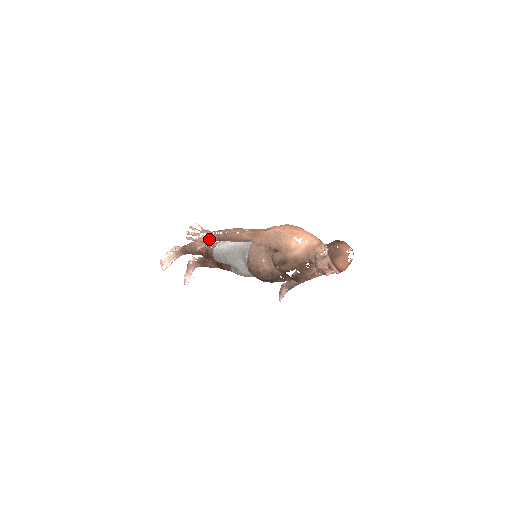
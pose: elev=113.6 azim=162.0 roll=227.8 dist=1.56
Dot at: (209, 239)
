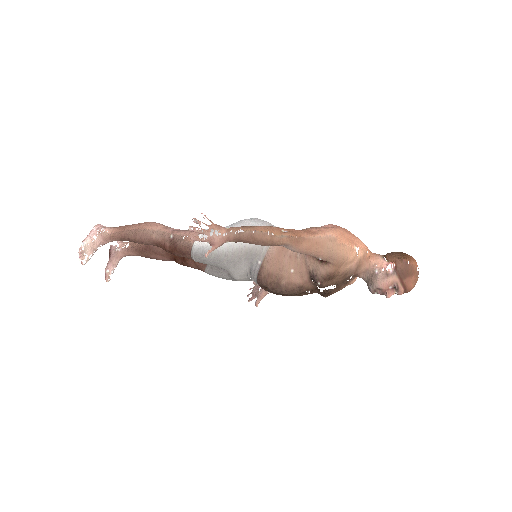
Dot at: (224, 240)
